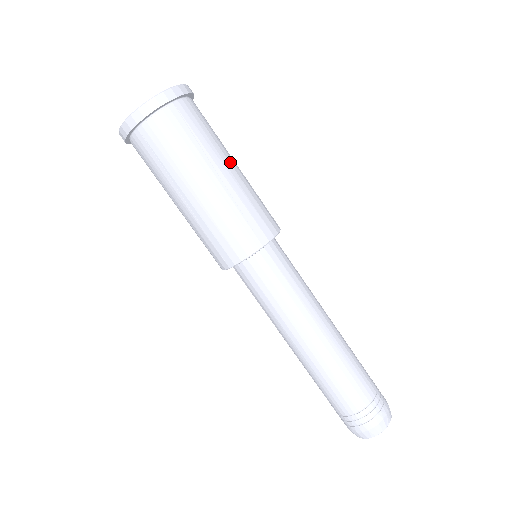
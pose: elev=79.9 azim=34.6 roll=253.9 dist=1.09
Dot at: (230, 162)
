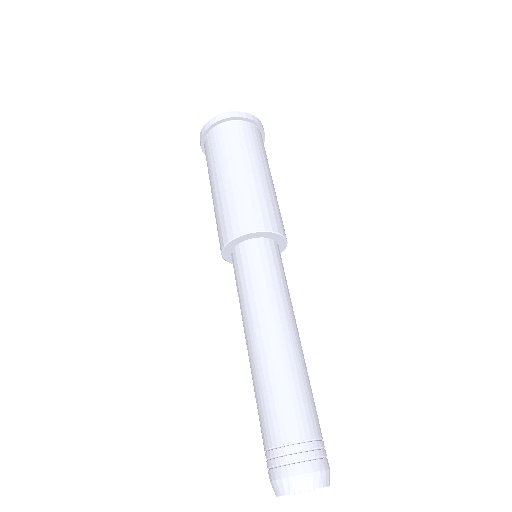
Dot at: occluded
